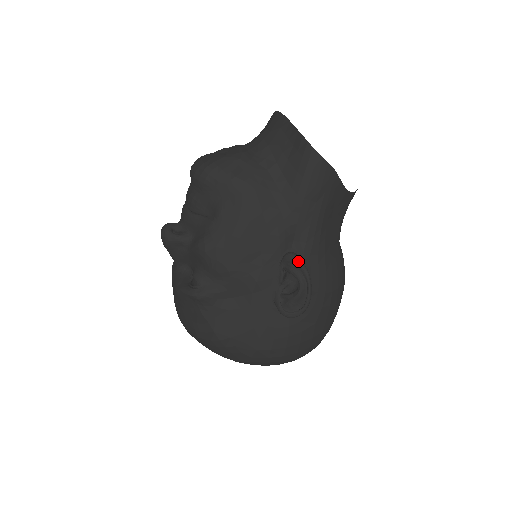
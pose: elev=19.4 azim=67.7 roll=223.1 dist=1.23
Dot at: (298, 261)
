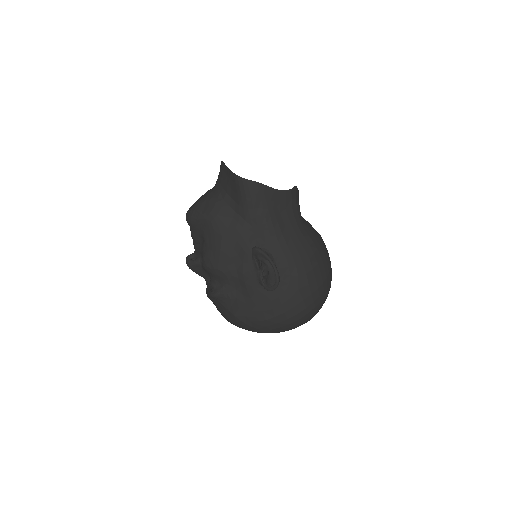
Dot at: (259, 251)
